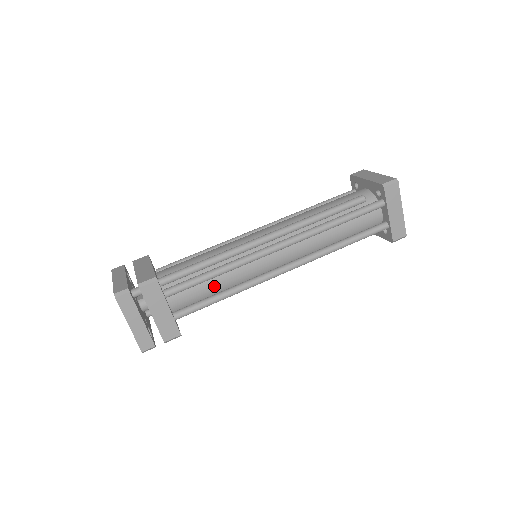
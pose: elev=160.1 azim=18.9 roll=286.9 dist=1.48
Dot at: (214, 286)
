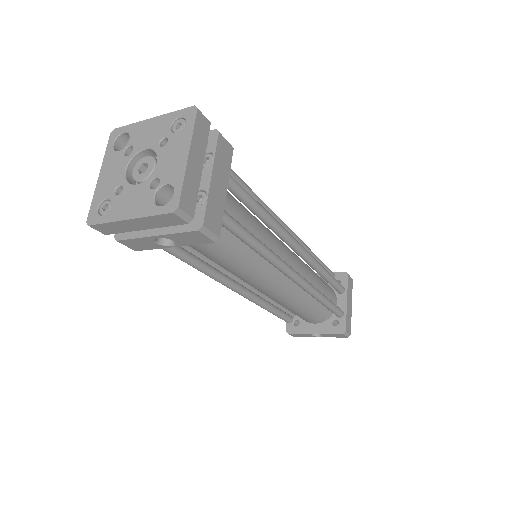
Dot at: (248, 228)
